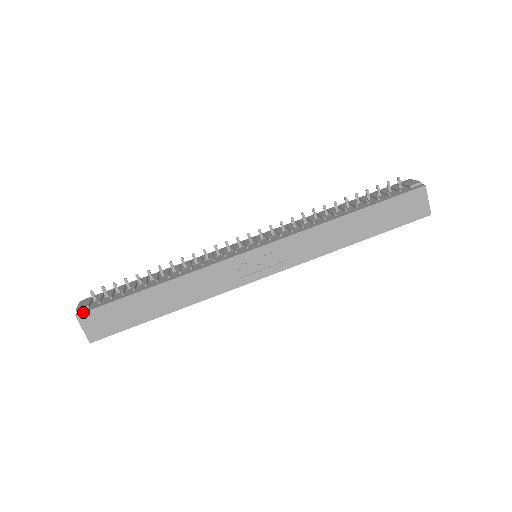
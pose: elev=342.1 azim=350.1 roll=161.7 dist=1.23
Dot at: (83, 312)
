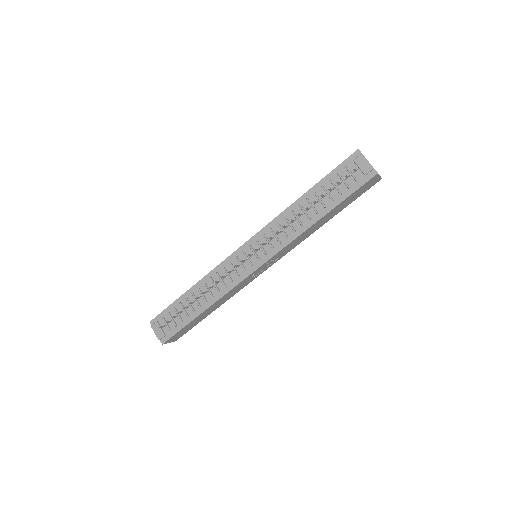
Dot at: (166, 341)
